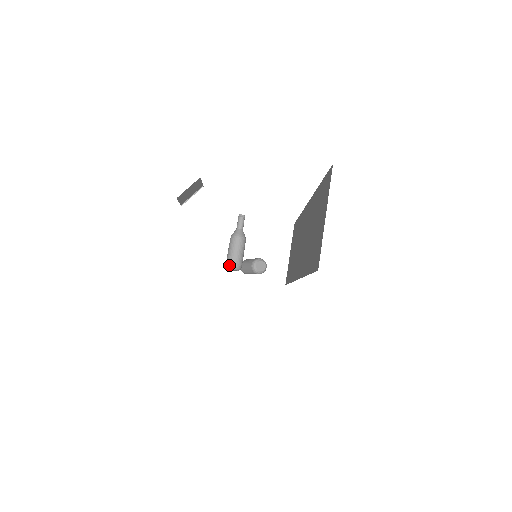
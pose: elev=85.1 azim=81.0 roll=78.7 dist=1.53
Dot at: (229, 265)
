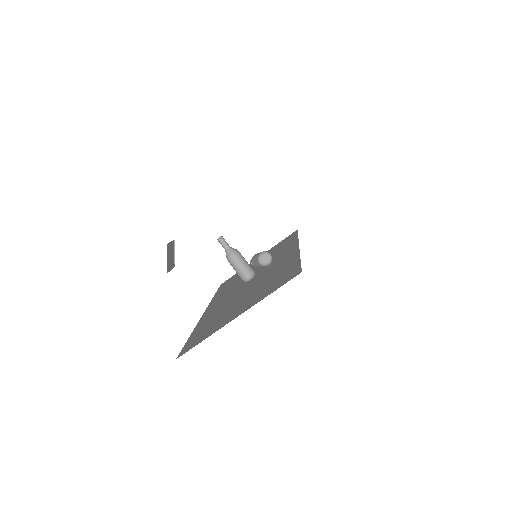
Dot at: (245, 280)
